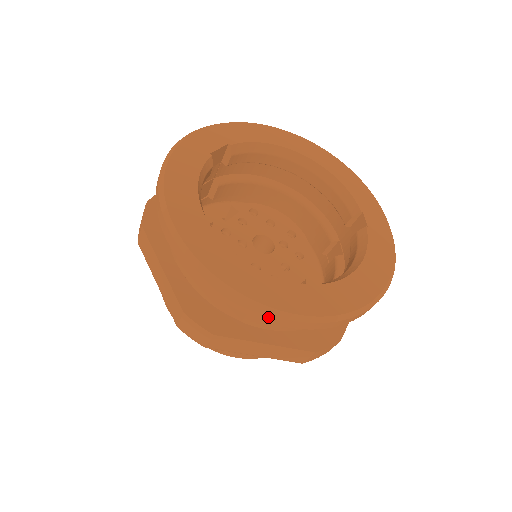
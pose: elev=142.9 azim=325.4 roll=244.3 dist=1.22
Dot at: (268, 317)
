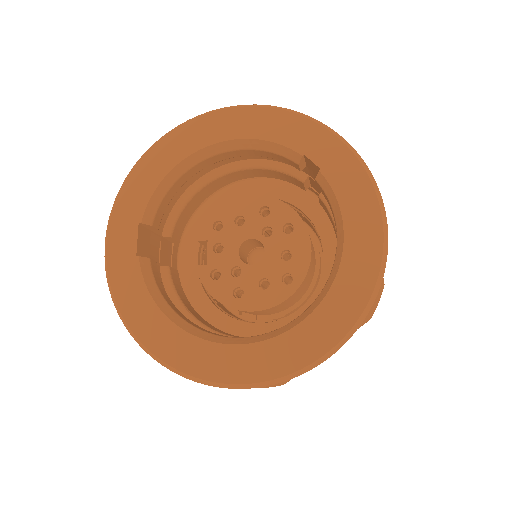
Dot at: occluded
